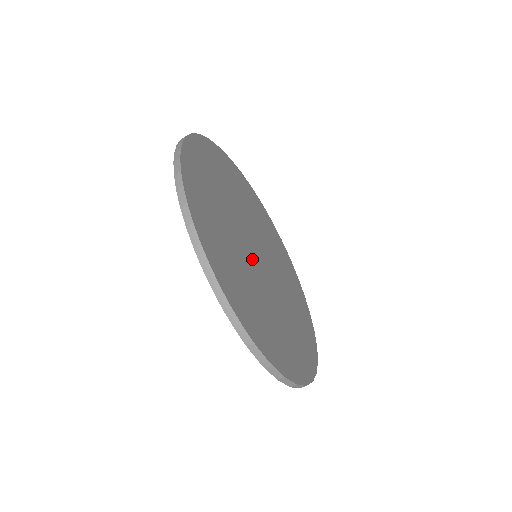
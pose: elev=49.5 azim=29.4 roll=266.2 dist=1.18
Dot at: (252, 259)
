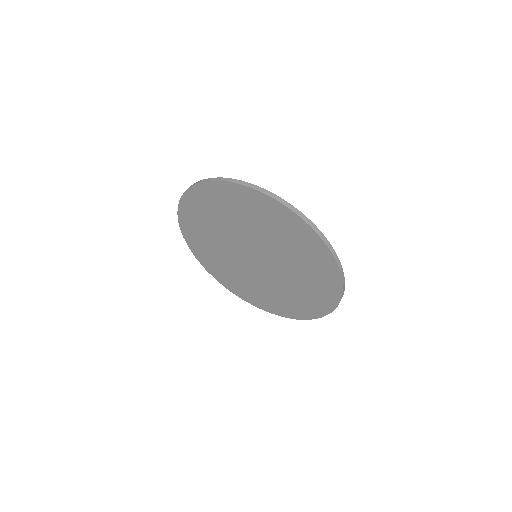
Dot at: occluded
